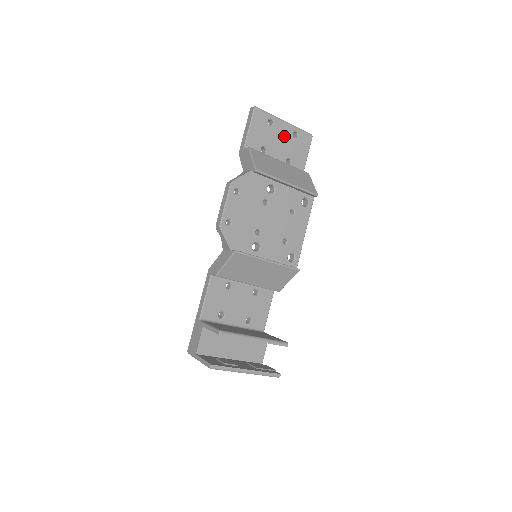
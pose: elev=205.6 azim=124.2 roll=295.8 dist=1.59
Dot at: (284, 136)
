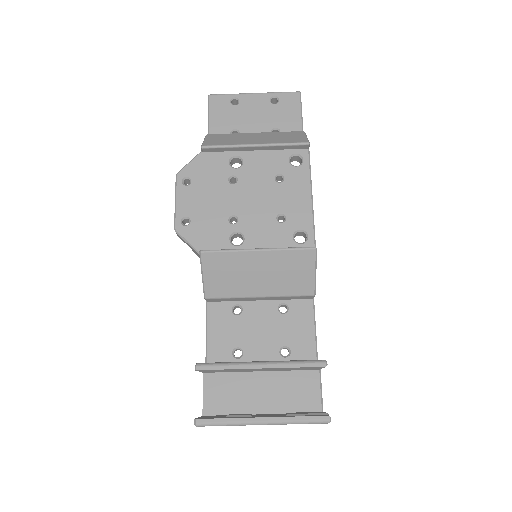
Dot at: (258, 108)
